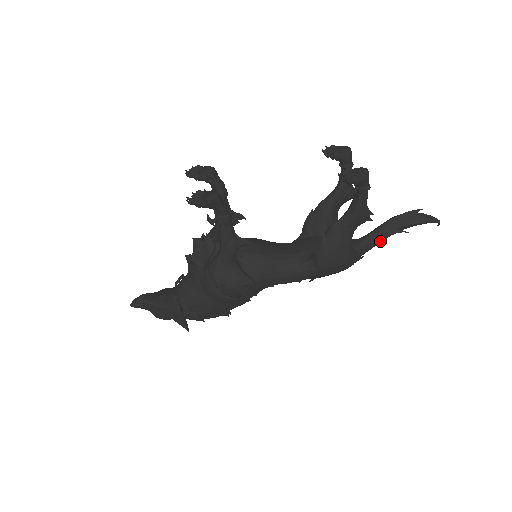
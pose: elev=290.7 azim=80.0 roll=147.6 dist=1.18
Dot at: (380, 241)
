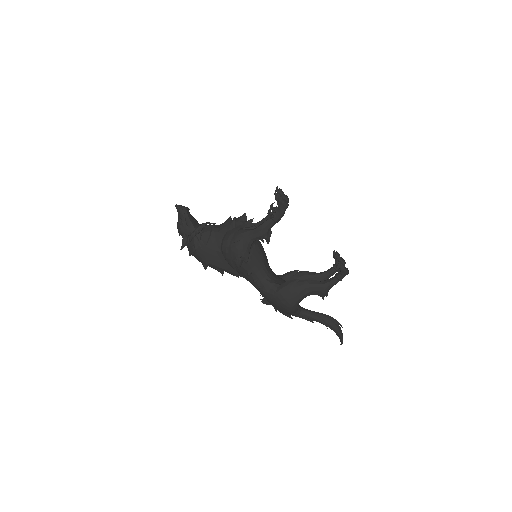
Dot at: (310, 320)
